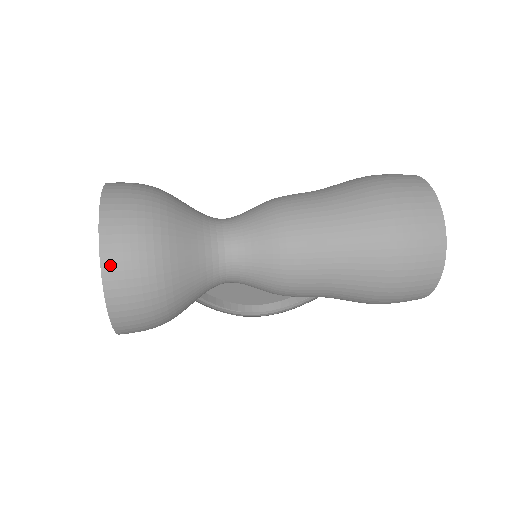
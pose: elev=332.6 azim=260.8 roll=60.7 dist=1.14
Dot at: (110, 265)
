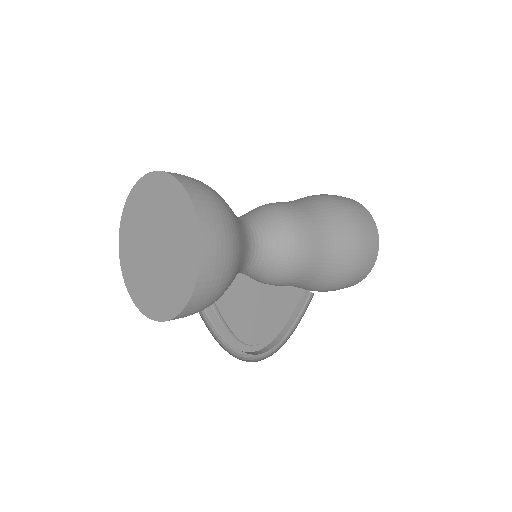
Dot at: (191, 189)
